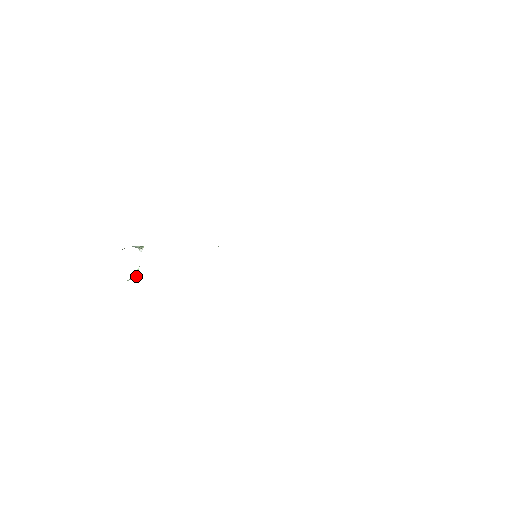
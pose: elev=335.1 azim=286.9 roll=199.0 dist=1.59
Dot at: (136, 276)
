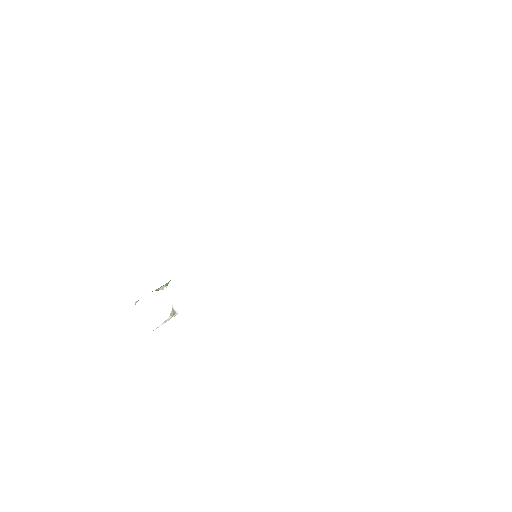
Dot at: (170, 317)
